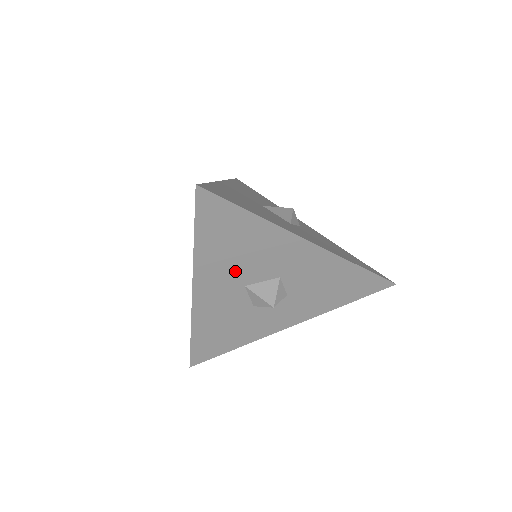
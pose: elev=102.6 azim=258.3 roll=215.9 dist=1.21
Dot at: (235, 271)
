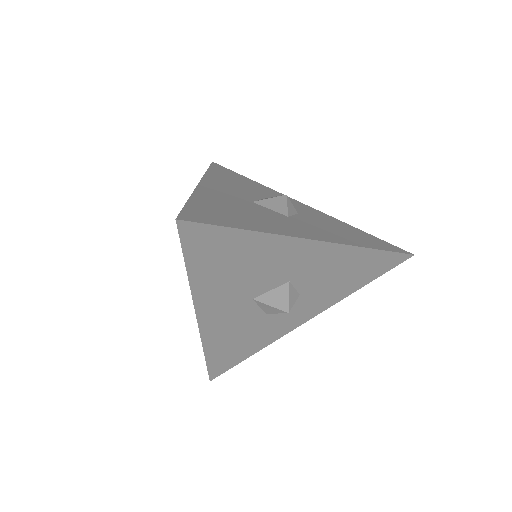
Dot at: (239, 289)
